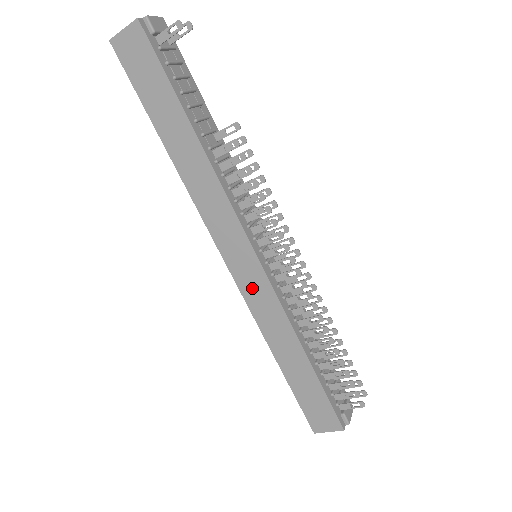
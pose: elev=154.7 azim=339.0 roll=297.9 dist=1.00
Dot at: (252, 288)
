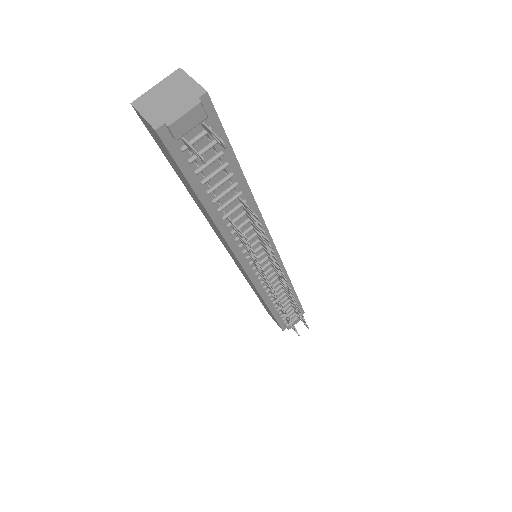
Dot at: (243, 272)
